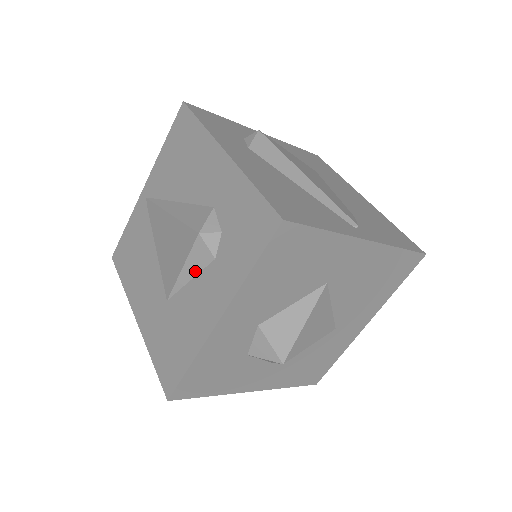
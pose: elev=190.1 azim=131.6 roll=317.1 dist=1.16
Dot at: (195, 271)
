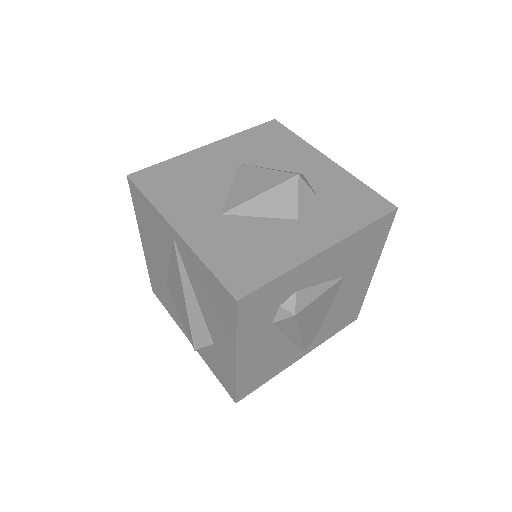
Dot at: occluded
